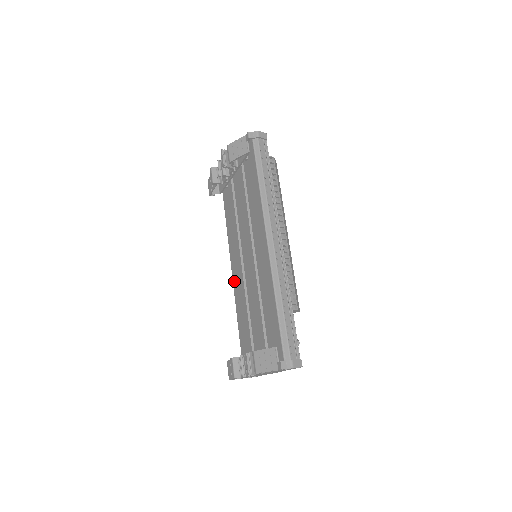
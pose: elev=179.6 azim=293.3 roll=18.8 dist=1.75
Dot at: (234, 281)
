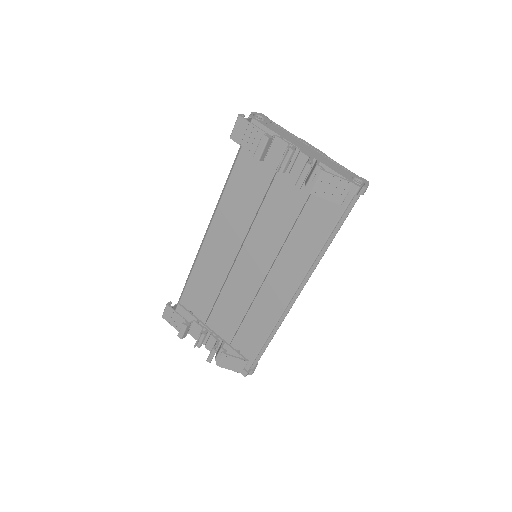
Dot at: (208, 243)
